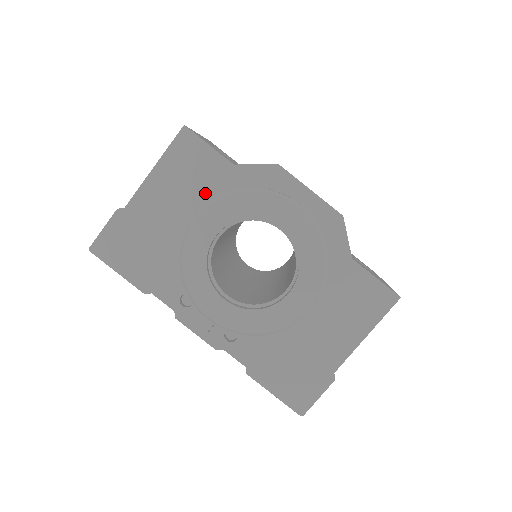
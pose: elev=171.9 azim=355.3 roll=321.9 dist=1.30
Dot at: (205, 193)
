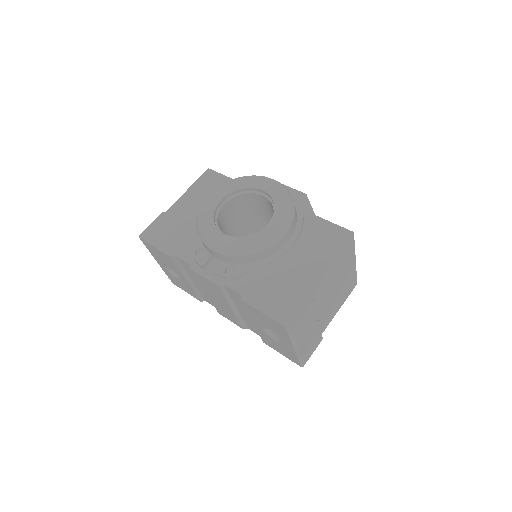
Dot at: occluded
